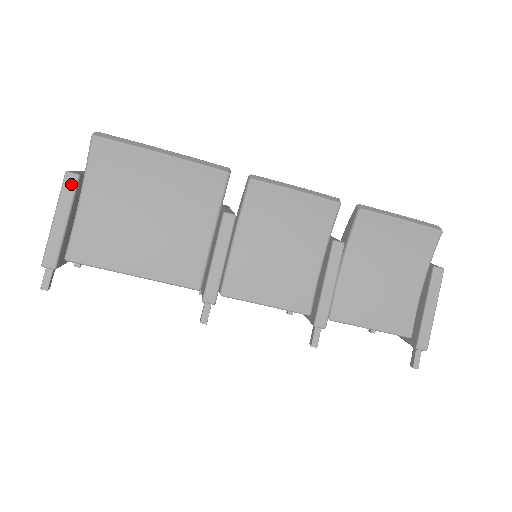
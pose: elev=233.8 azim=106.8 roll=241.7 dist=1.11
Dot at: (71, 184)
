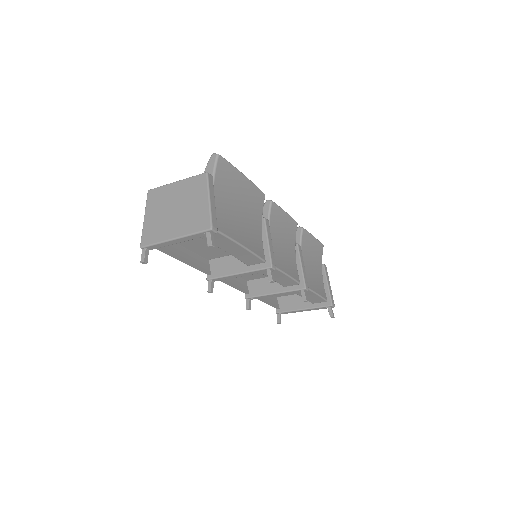
Dot at: (211, 180)
